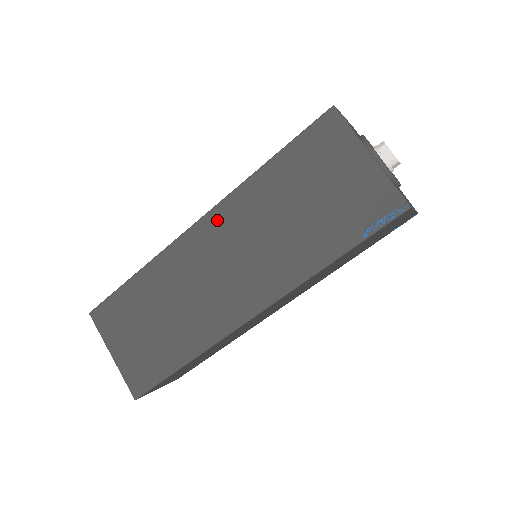
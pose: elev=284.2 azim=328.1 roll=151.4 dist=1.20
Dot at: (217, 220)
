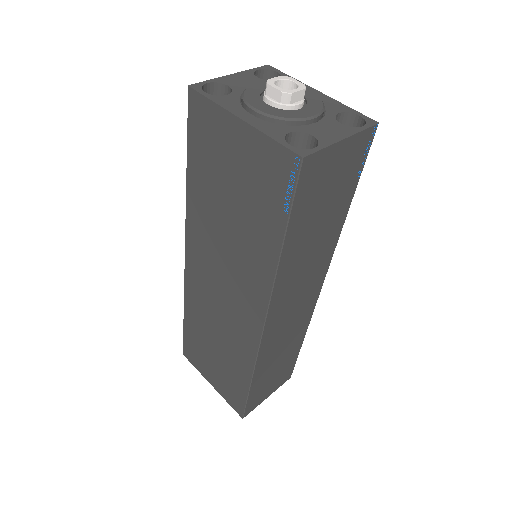
Dot at: (193, 247)
